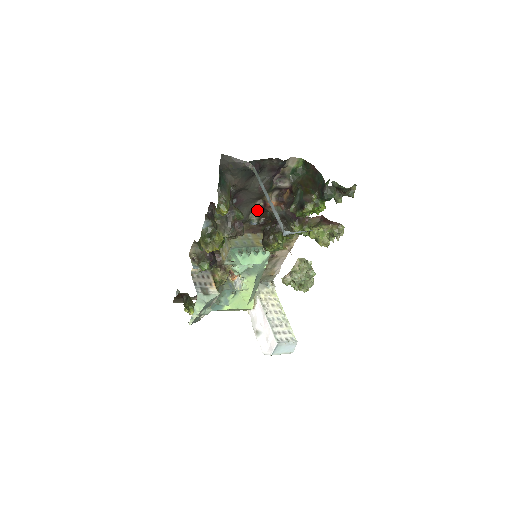
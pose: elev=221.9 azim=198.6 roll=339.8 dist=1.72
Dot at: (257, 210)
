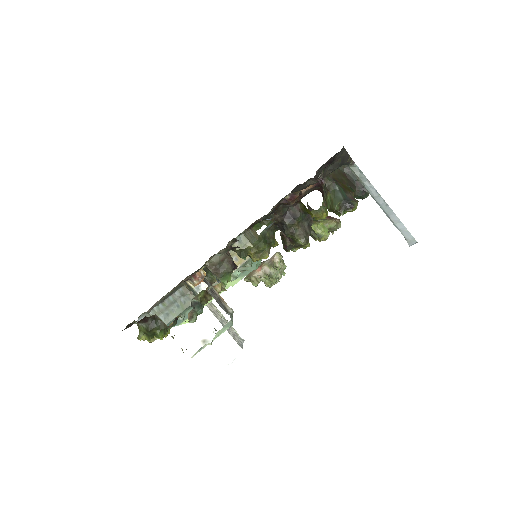
Dot at: (278, 203)
